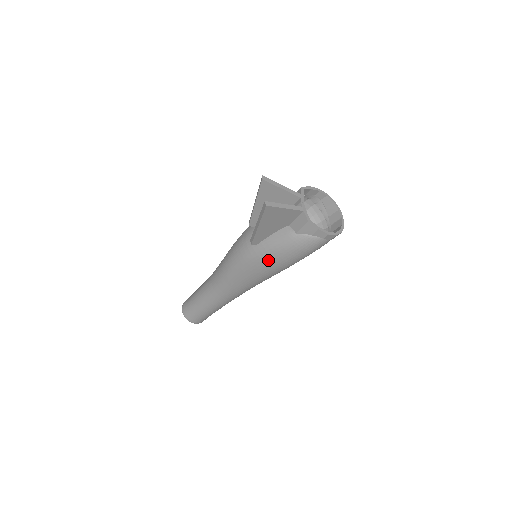
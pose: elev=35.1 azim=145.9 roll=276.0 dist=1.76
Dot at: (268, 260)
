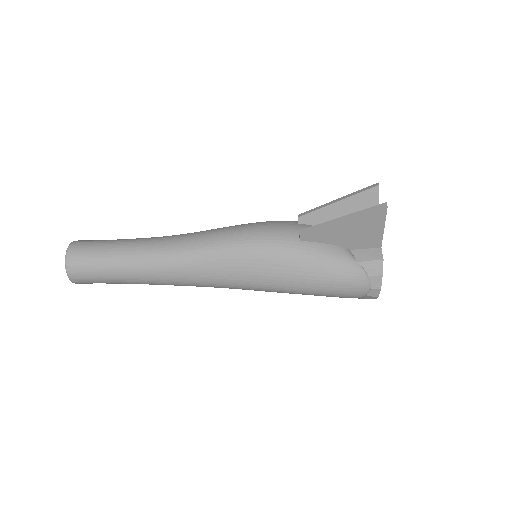
Dot at: (297, 266)
